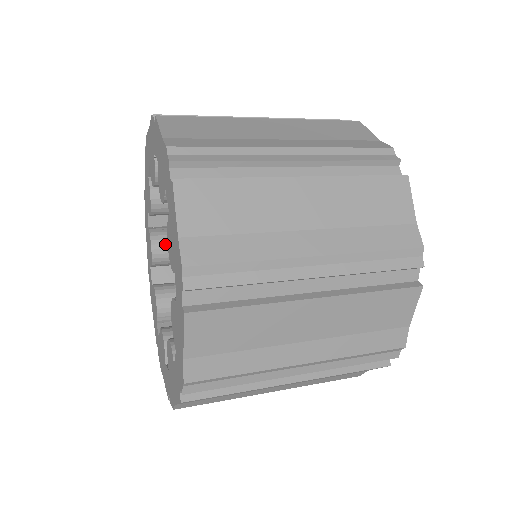
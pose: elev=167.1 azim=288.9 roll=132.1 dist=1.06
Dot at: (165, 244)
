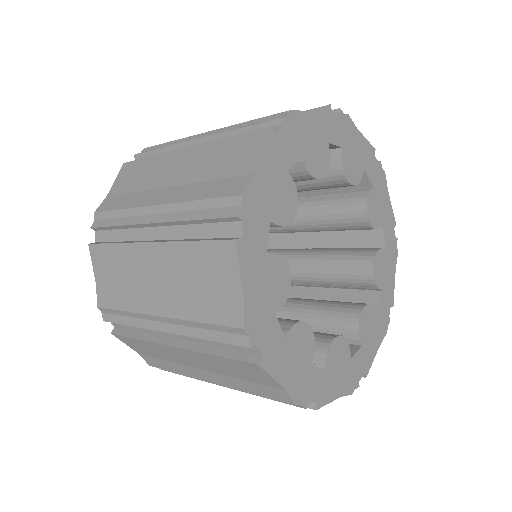
Dot at: occluded
